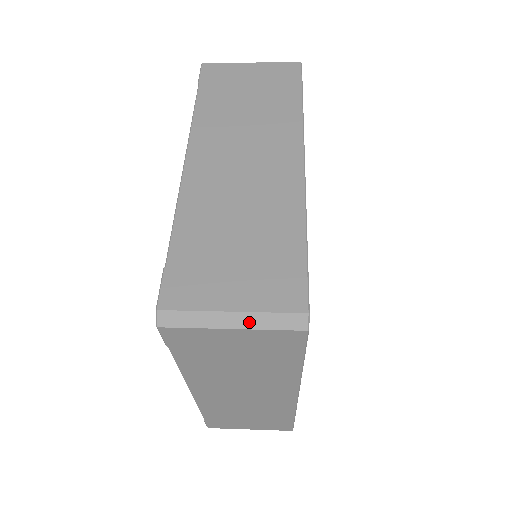
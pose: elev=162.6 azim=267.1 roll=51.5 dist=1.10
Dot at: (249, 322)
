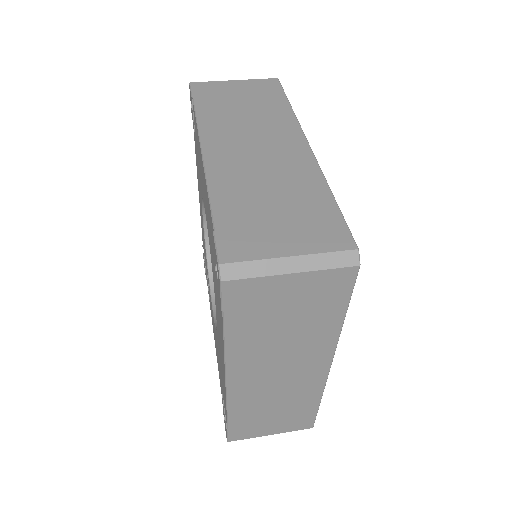
Dot at: (307, 264)
